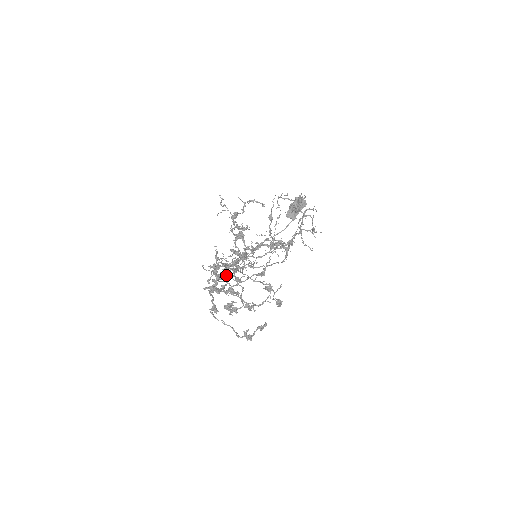
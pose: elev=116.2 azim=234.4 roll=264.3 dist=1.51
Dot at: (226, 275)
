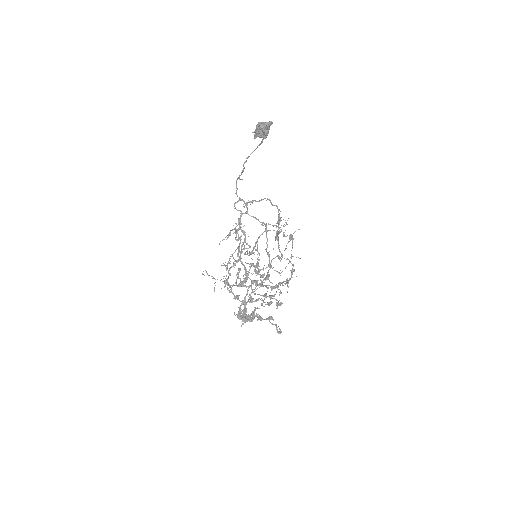
Dot at: (247, 302)
